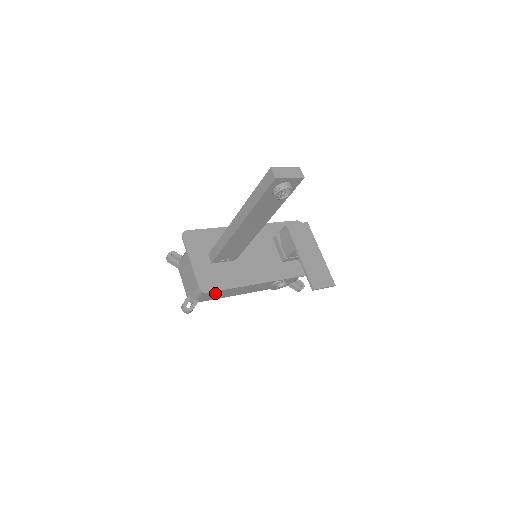
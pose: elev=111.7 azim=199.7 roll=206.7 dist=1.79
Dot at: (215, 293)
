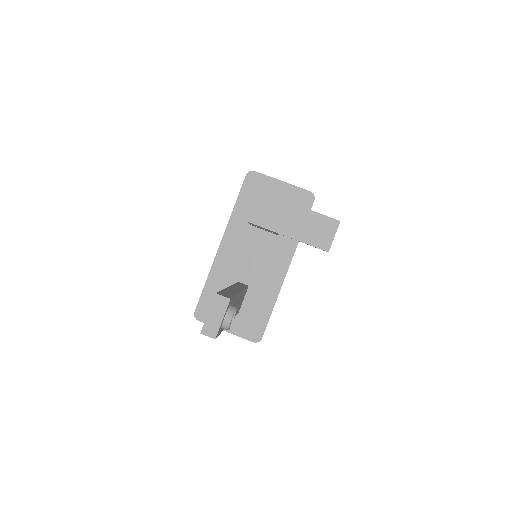
Dot at: occluded
